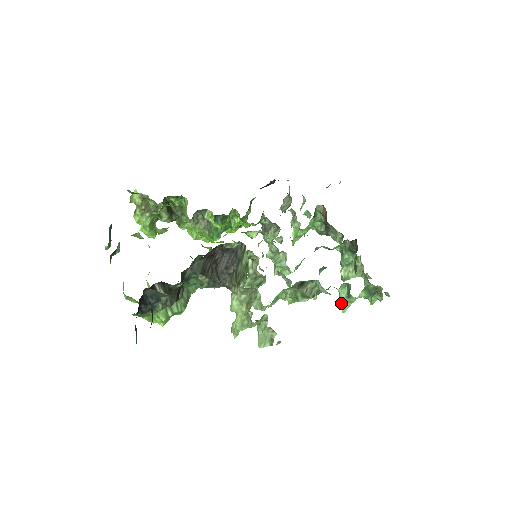
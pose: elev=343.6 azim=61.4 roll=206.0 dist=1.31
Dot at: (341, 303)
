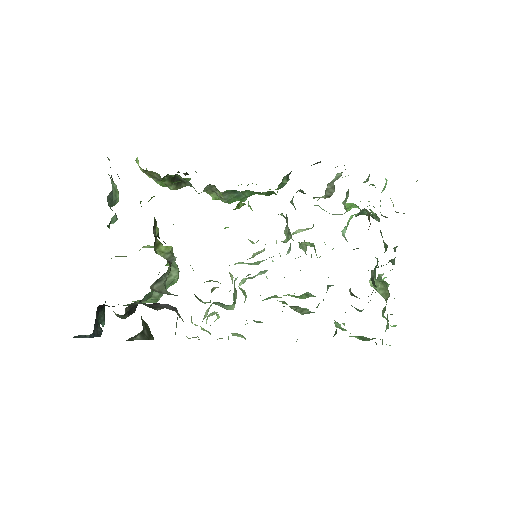
Dot at: (336, 326)
